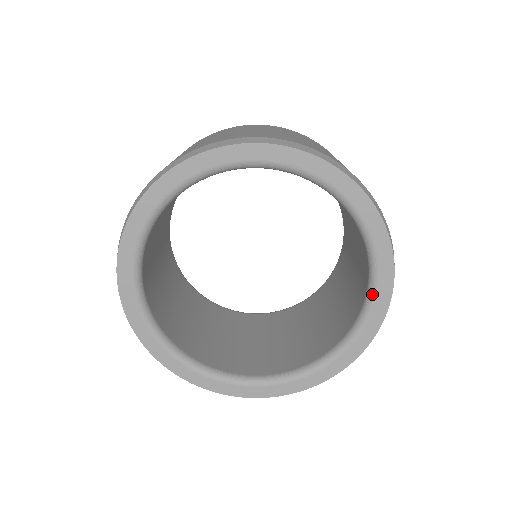
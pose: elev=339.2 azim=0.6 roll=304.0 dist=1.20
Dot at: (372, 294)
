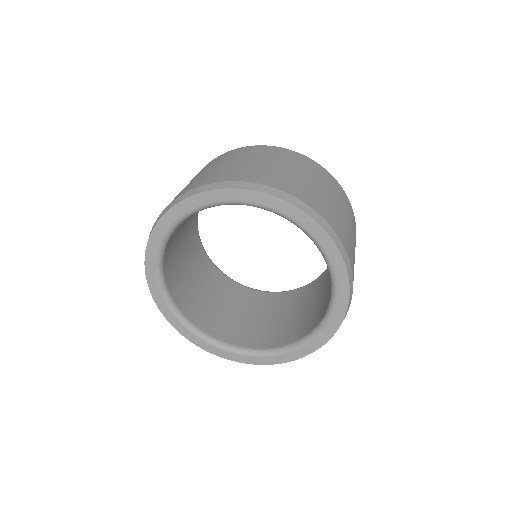
Dot at: (334, 292)
